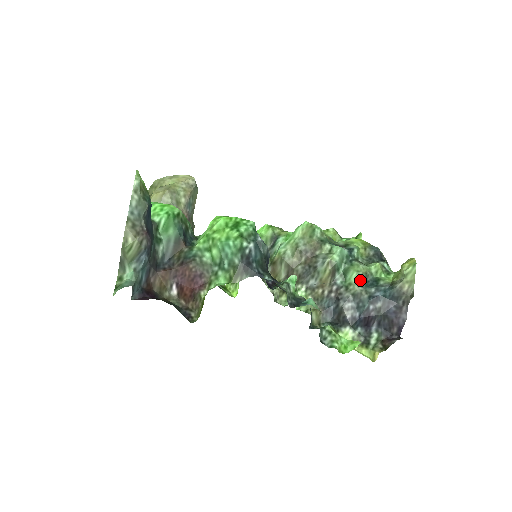
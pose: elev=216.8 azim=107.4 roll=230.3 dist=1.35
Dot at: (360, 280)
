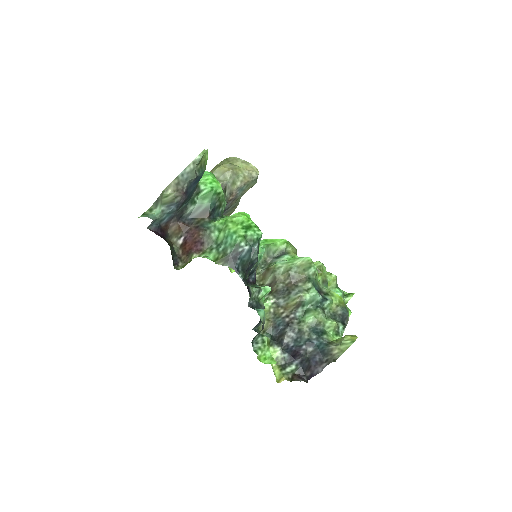
Dot at: (312, 324)
